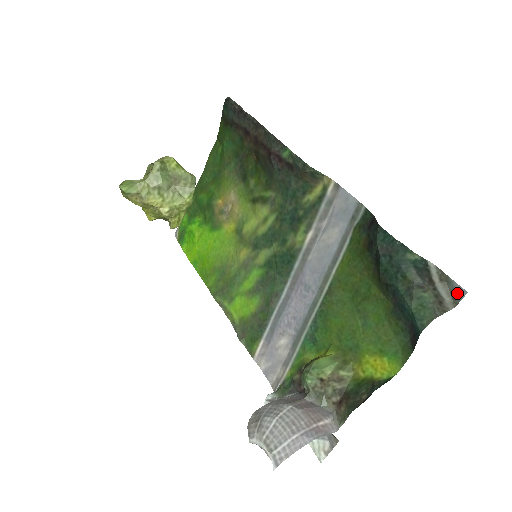
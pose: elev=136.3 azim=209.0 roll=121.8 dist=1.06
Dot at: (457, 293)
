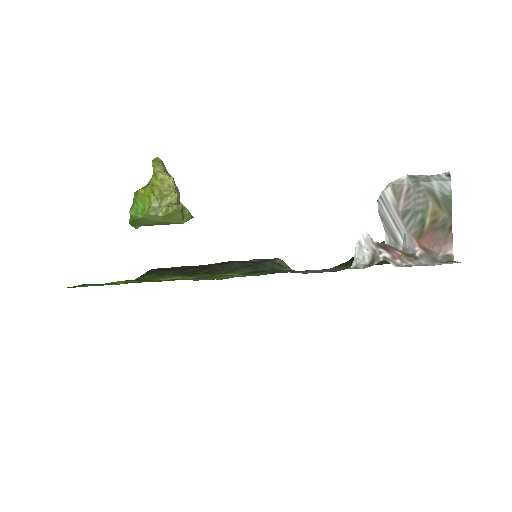
Dot at: occluded
